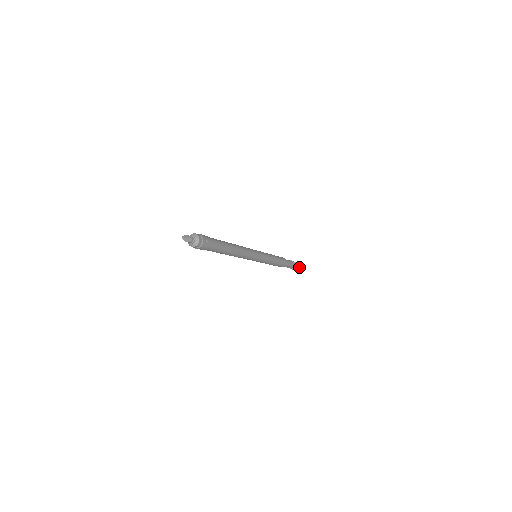
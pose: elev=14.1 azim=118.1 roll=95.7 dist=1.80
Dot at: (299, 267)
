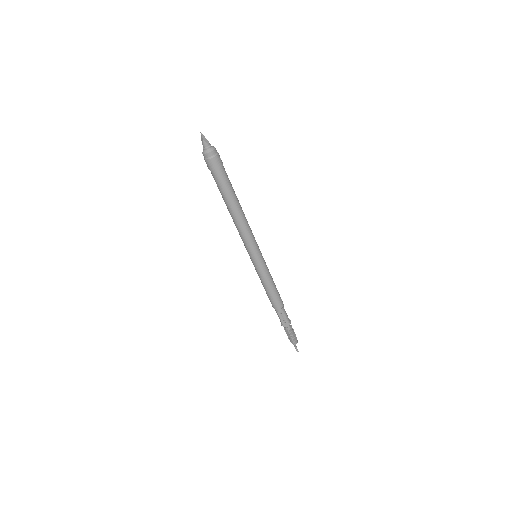
Dot at: (294, 337)
